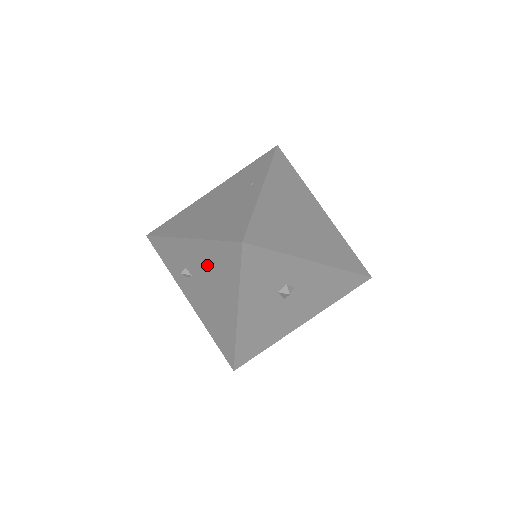
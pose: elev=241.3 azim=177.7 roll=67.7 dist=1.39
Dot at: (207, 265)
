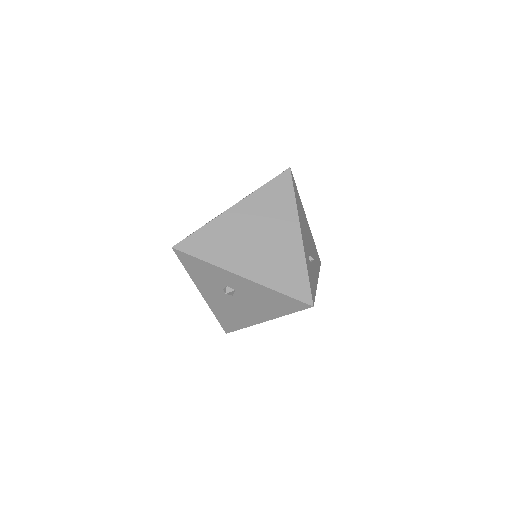
Dot at: occluded
